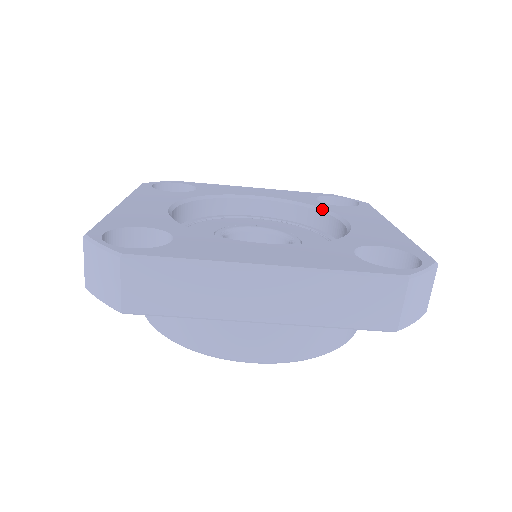
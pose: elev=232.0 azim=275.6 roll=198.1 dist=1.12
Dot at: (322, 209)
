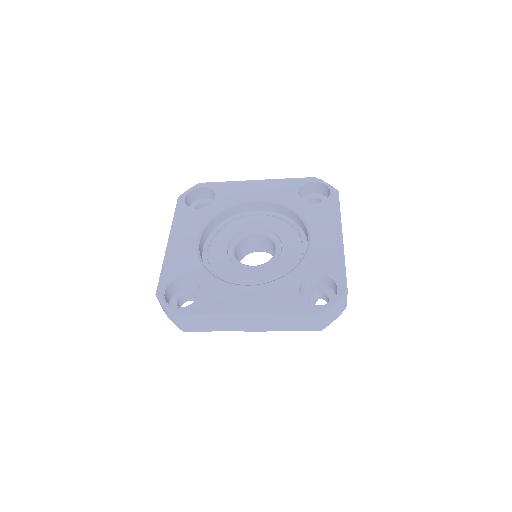
Dot at: (298, 214)
